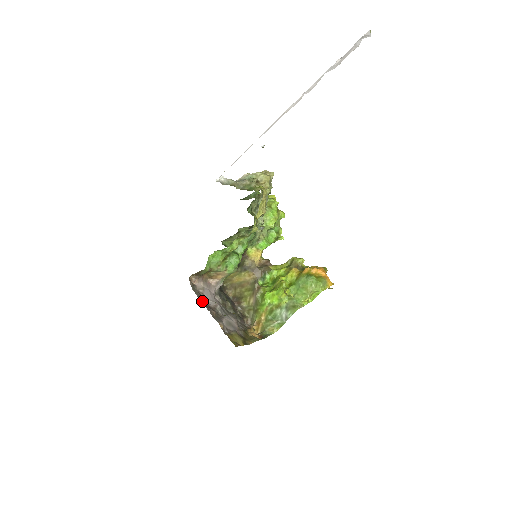
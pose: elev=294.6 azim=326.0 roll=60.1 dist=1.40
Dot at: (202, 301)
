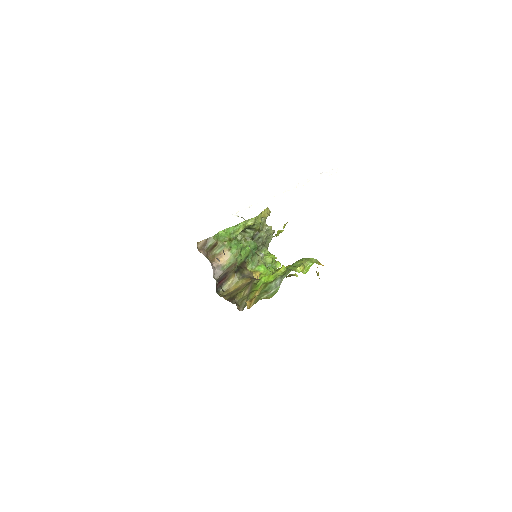
Dot at: occluded
